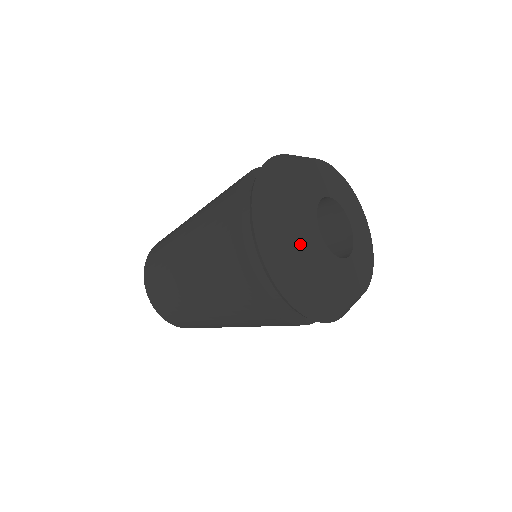
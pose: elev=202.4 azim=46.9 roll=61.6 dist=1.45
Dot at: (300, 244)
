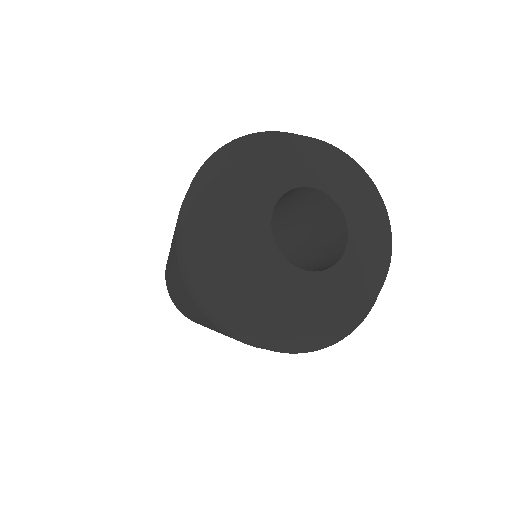
Dot at: (219, 227)
